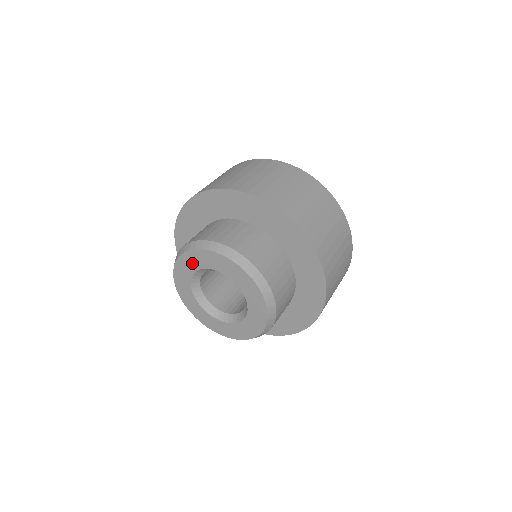
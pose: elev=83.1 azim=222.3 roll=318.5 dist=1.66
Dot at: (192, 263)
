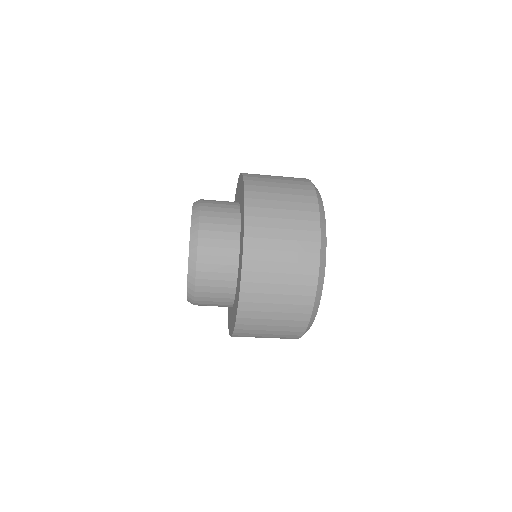
Dot at: occluded
